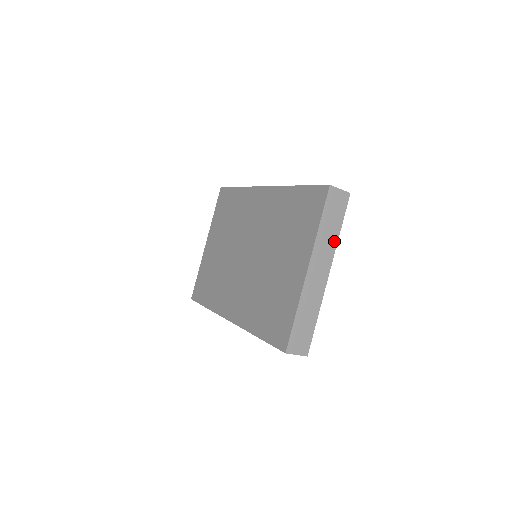
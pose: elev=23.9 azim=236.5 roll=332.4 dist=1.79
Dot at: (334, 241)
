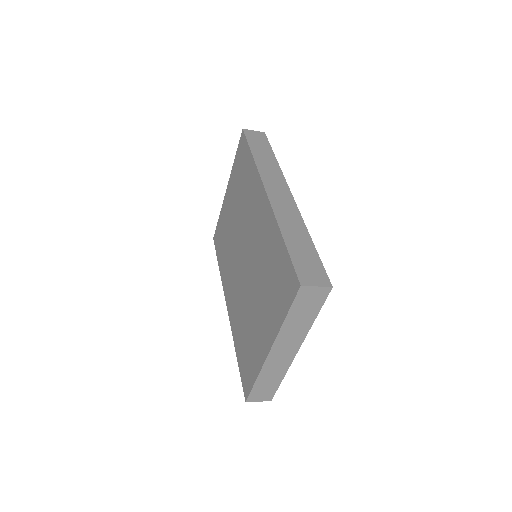
Dot at: (306, 328)
